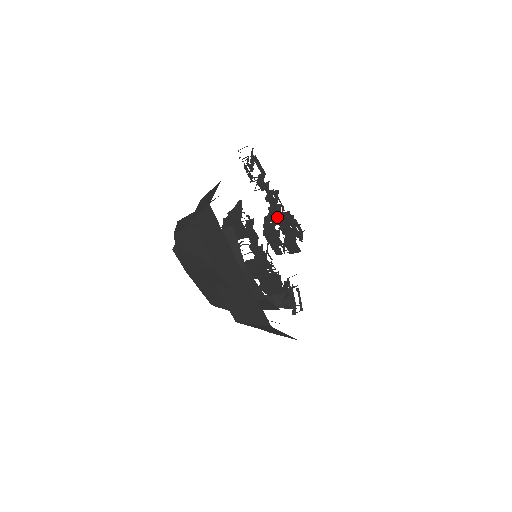
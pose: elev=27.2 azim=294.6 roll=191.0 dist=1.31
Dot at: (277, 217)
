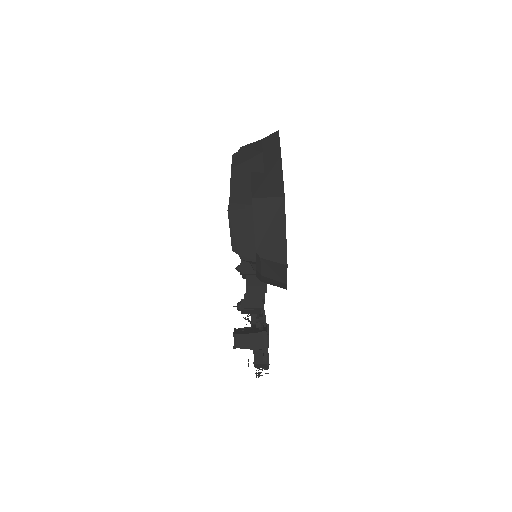
Dot at: occluded
